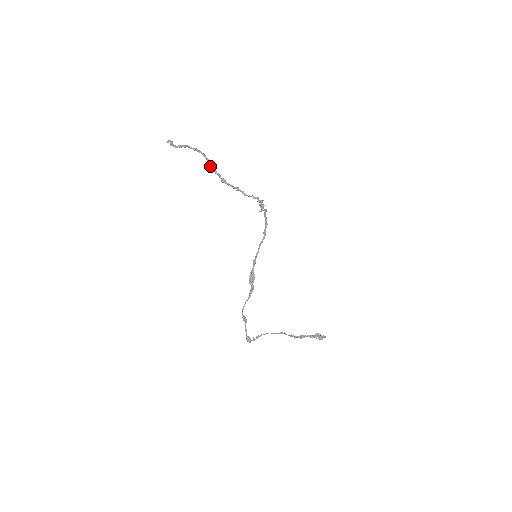
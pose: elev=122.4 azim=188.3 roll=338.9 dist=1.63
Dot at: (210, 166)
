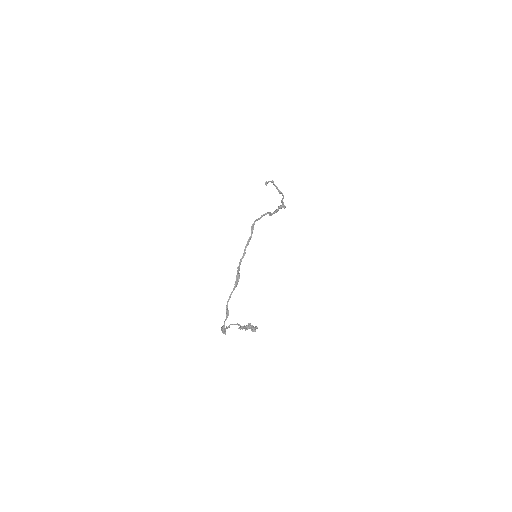
Dot at: (279, 192)
